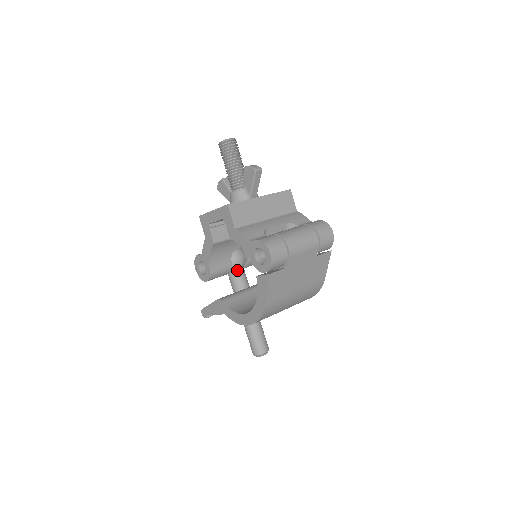
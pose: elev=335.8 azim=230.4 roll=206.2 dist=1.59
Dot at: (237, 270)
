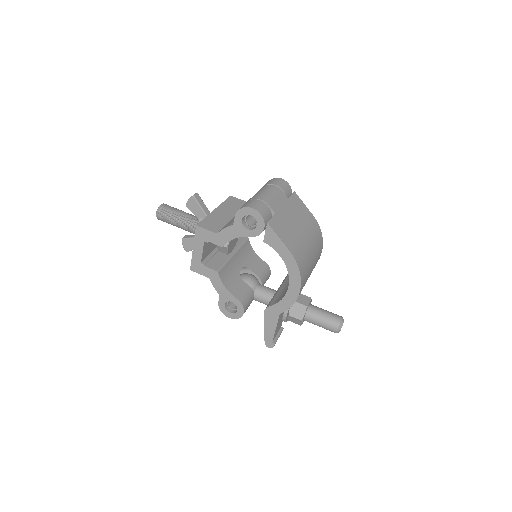
Dot at: (257, 288)
